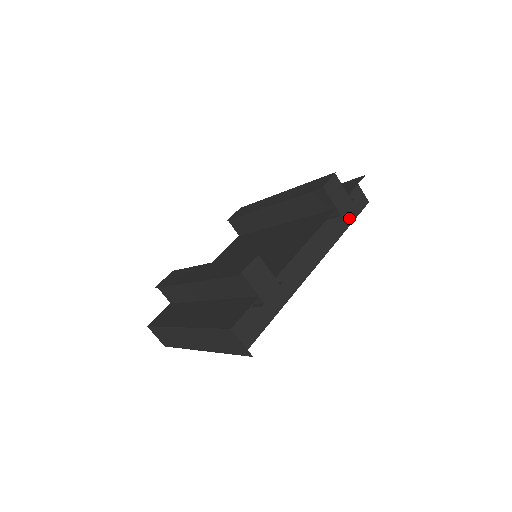
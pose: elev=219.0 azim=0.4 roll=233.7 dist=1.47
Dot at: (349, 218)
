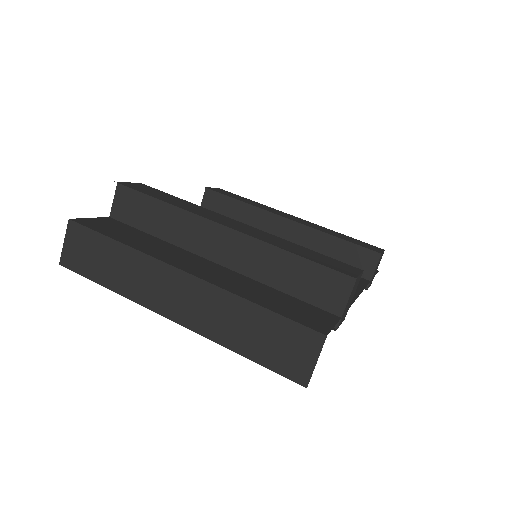
Dot at: occluded
